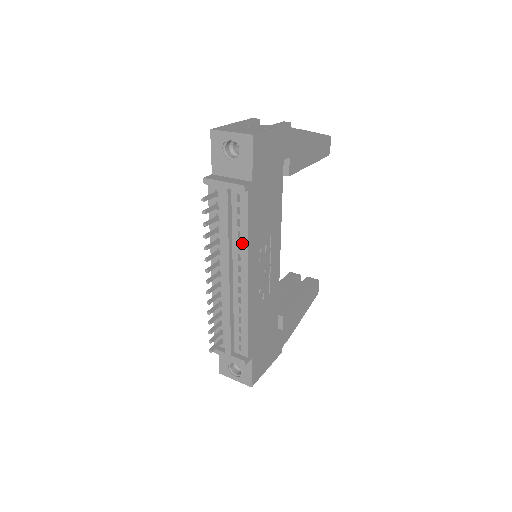
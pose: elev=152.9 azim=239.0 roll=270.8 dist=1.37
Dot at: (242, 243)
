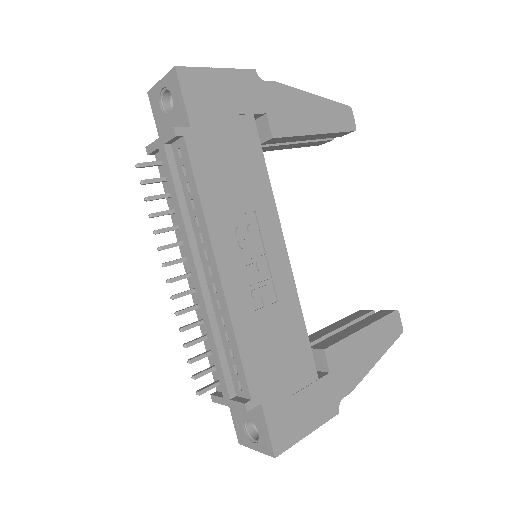
Dot at: (198, 214)
